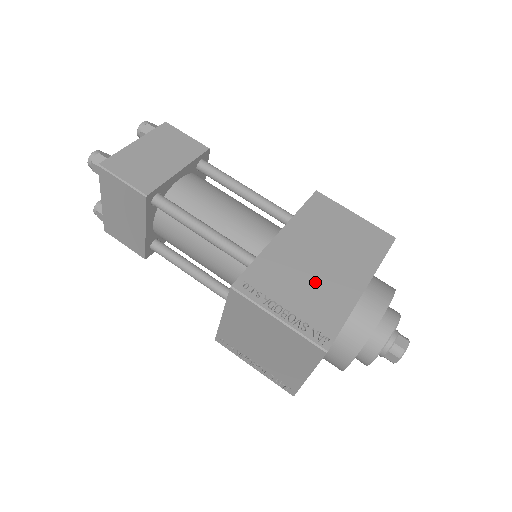
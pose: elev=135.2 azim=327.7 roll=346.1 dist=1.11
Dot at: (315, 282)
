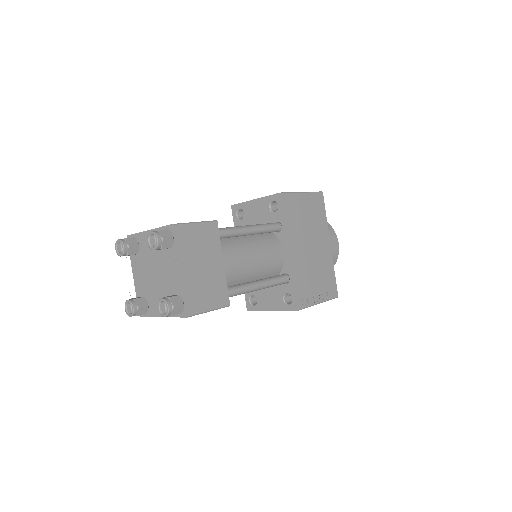
Dot at: (317, 266)
